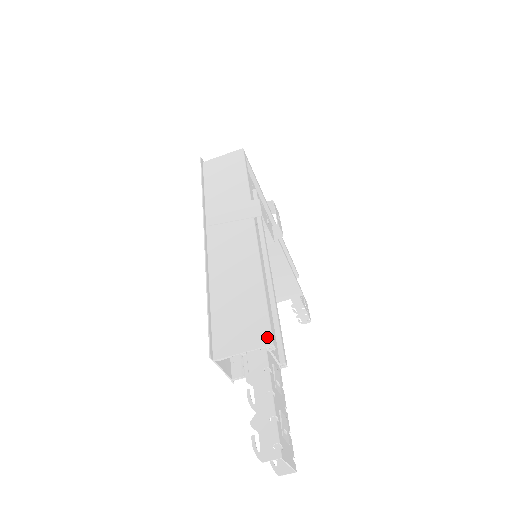
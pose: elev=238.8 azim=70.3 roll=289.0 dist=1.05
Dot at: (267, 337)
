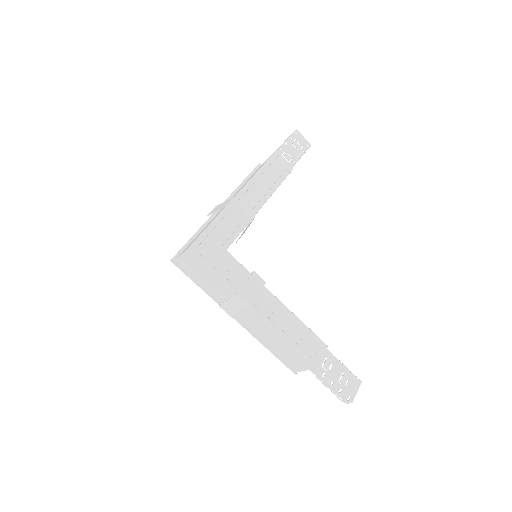
Dot at: (311, 366)
